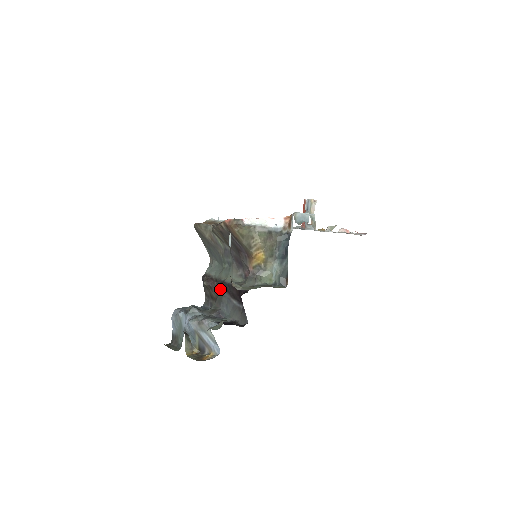
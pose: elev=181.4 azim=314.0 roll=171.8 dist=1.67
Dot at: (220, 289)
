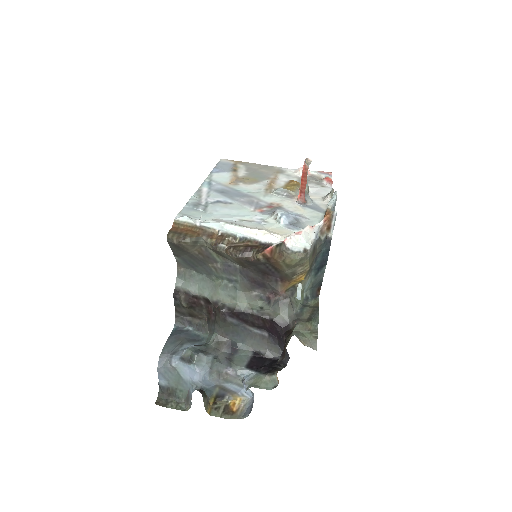
Dot at: (229, 319)
